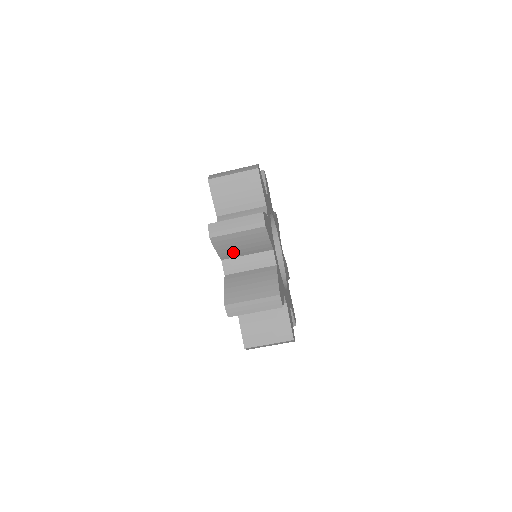
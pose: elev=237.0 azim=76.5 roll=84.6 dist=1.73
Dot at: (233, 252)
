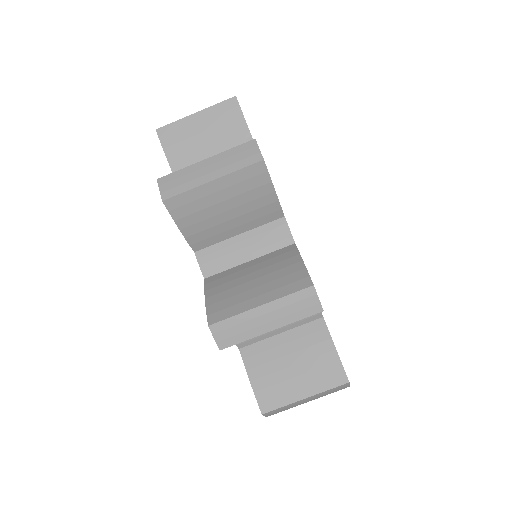
Dot at: occluded
